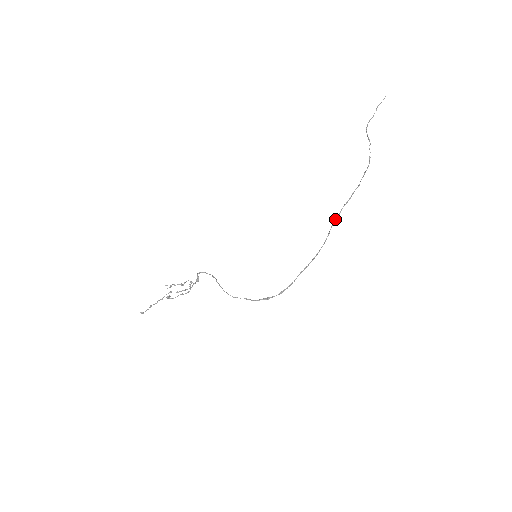
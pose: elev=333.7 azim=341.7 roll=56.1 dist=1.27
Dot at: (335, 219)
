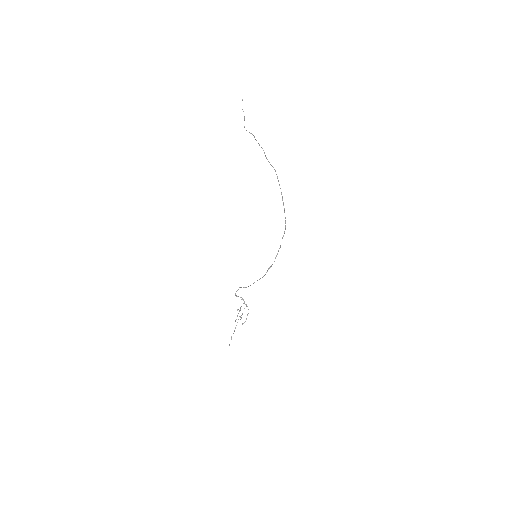
Dot at: (282, 200)
